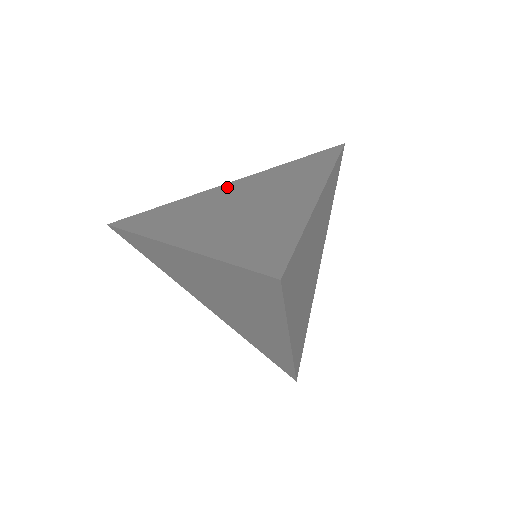
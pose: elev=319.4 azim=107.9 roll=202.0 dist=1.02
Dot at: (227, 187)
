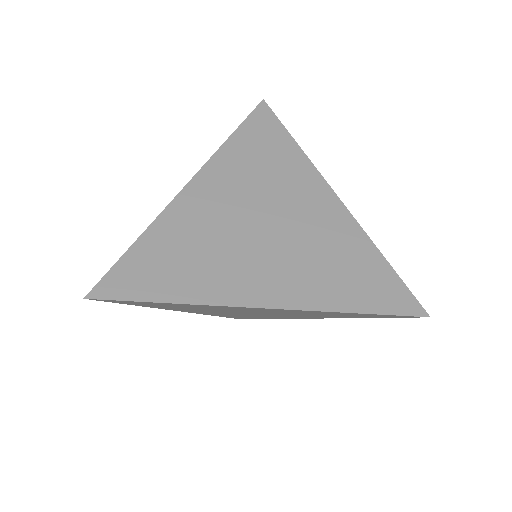
Dot at: (201, 192)
